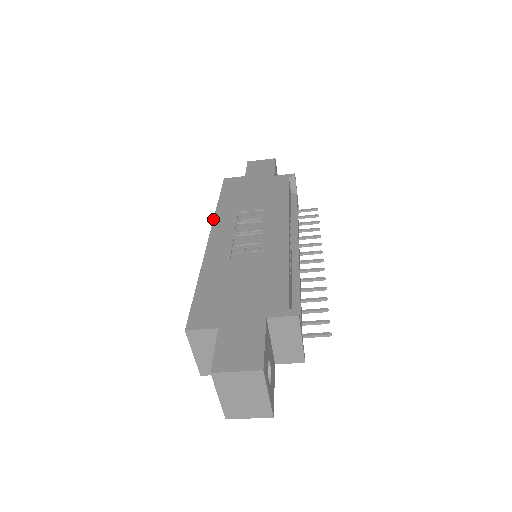
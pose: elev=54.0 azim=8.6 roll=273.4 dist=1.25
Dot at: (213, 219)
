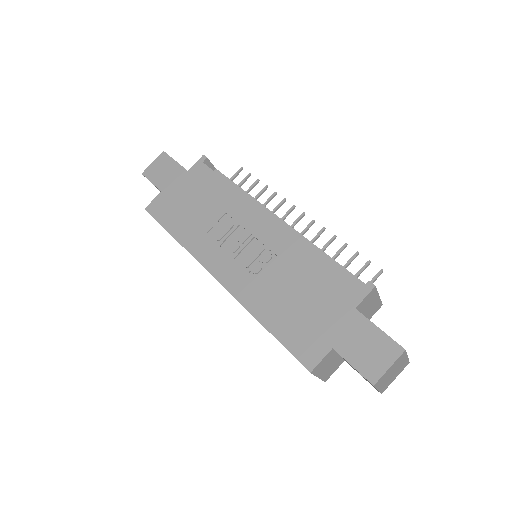
Dot at: occluded
